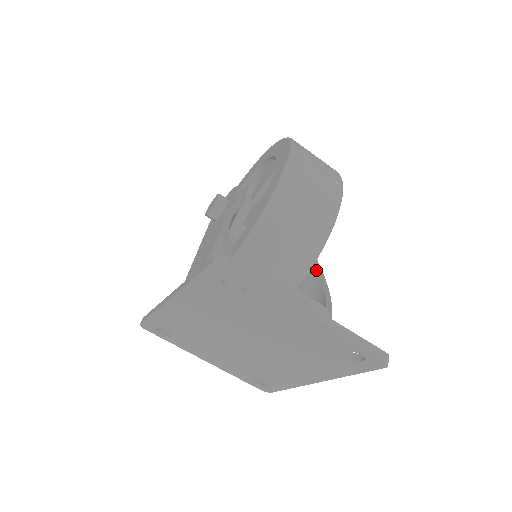
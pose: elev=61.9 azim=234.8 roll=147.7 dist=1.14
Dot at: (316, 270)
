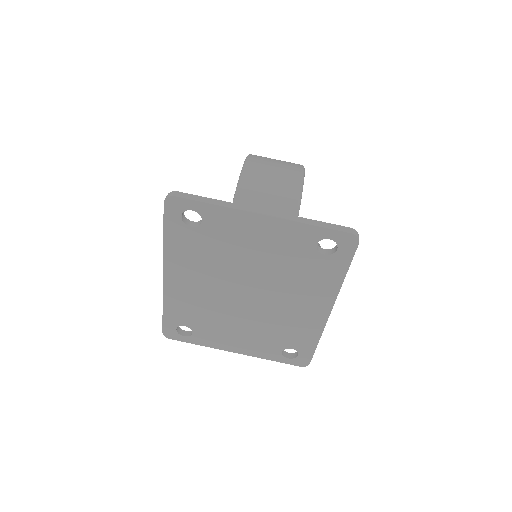
Dot at: occluded
